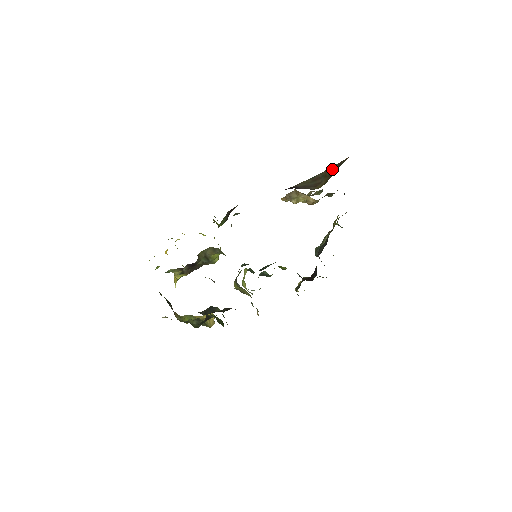
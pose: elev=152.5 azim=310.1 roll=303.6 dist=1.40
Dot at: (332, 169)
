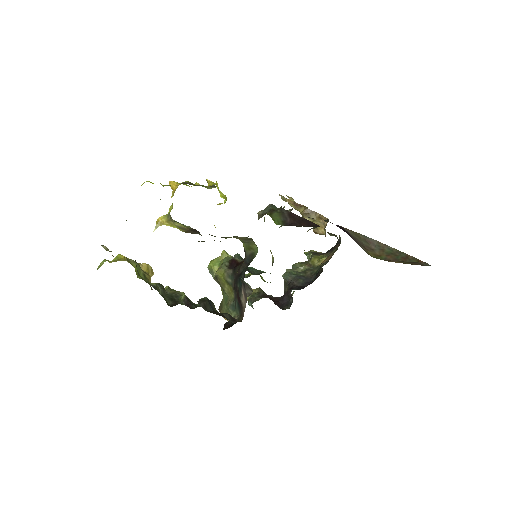
Dot at: (395, 252)
